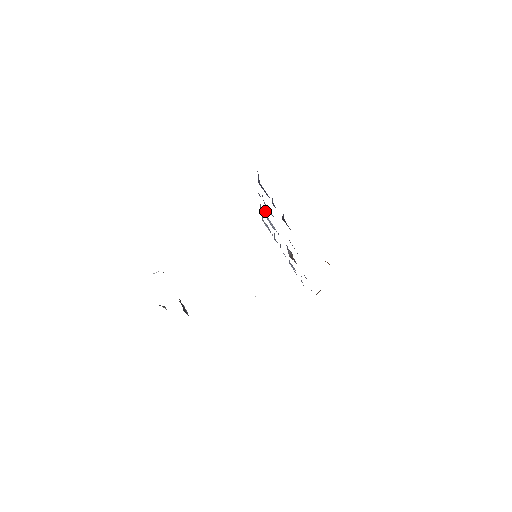
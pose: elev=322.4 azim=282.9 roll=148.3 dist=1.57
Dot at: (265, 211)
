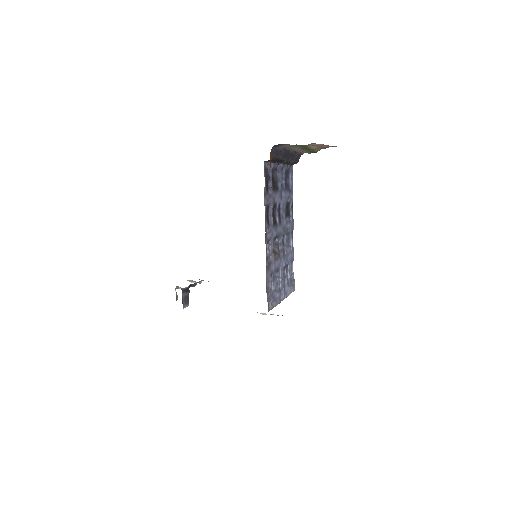
Dot at: (290, 237)
